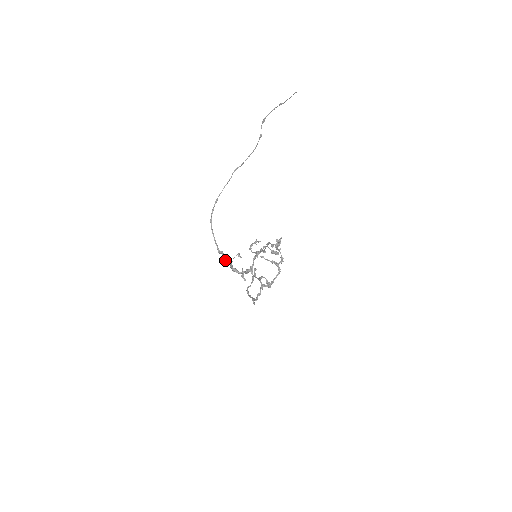
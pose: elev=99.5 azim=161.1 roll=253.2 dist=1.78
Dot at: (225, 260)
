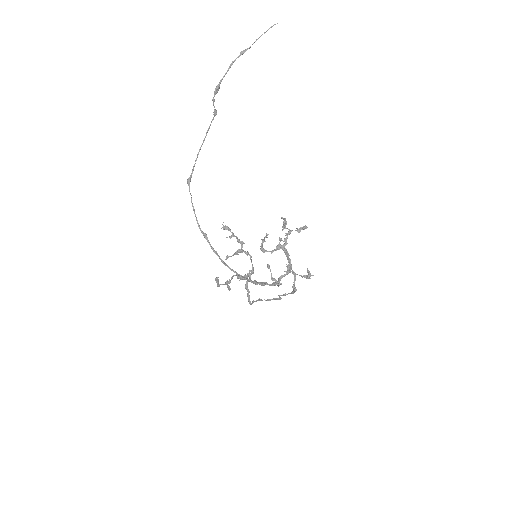
Dot at: (263, 285)
